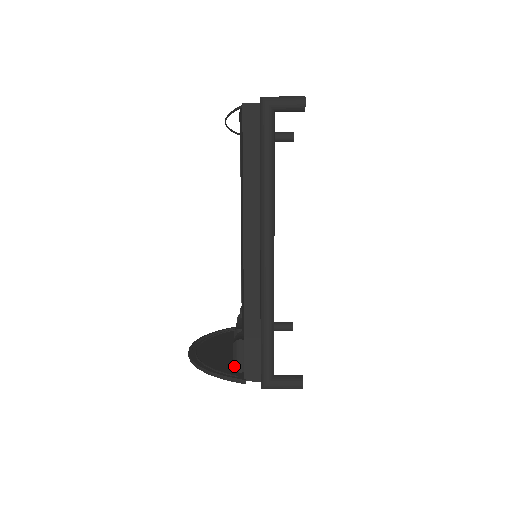
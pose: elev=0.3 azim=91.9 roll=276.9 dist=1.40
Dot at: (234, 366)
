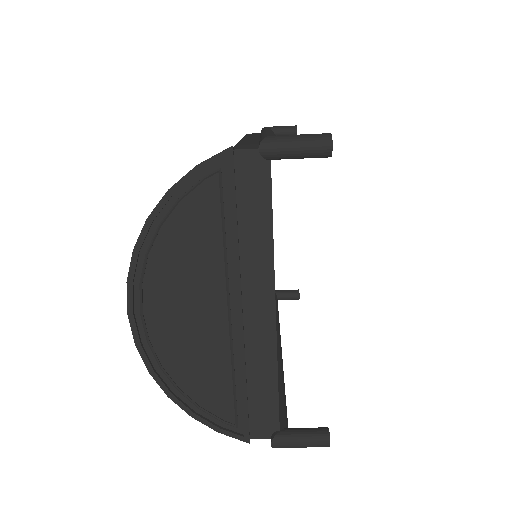
Dot at: occluded
